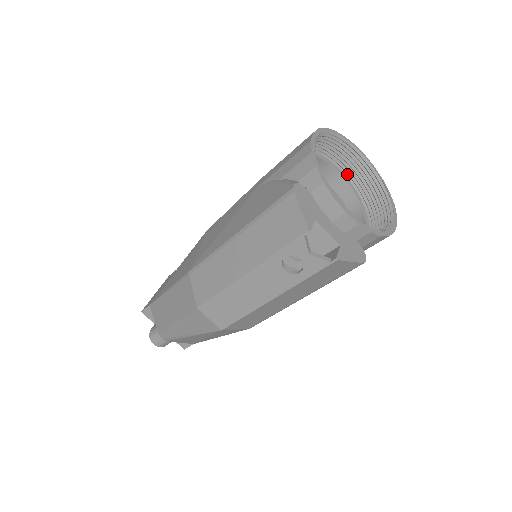
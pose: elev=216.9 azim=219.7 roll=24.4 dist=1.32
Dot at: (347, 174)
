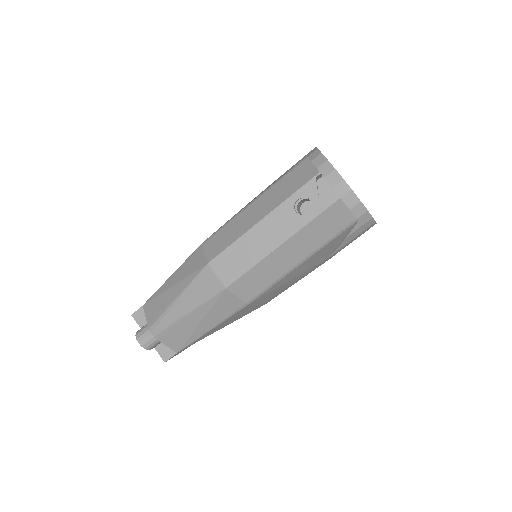
Dot at: occluded
